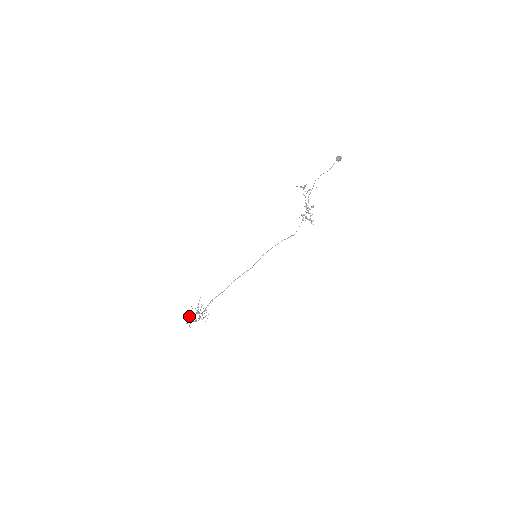
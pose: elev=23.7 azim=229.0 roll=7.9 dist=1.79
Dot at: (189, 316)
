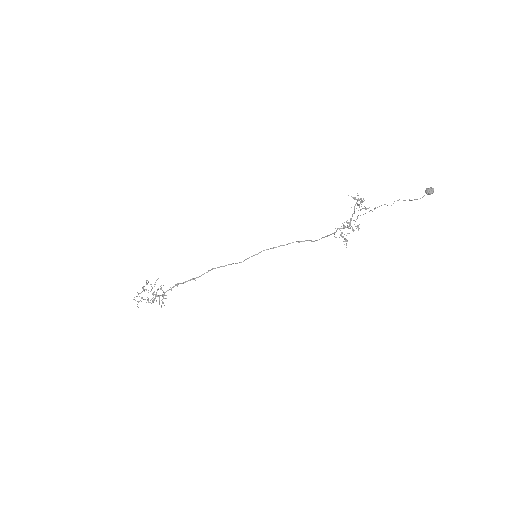
Dot at: occluded
